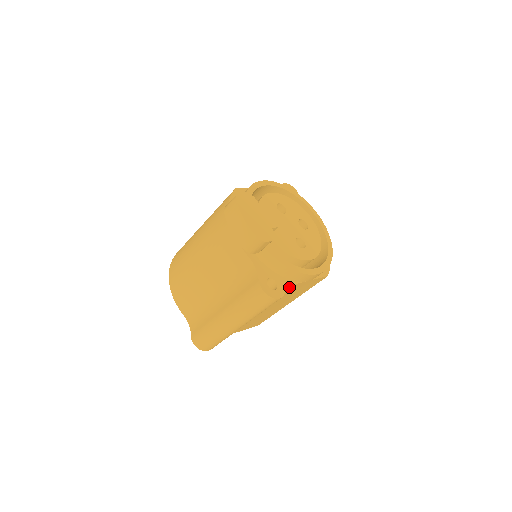
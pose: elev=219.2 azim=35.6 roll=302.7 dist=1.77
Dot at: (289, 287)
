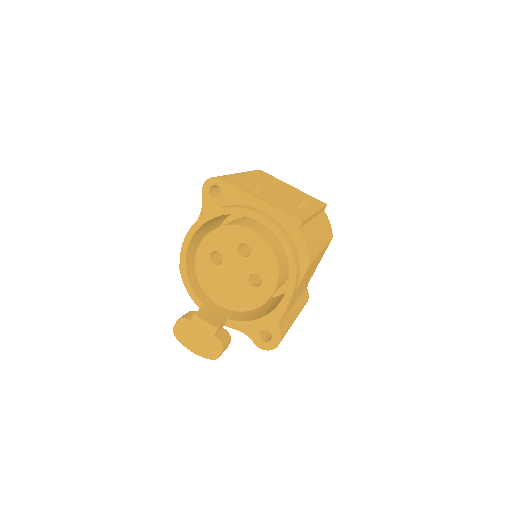
Dot at: (283, 315)
